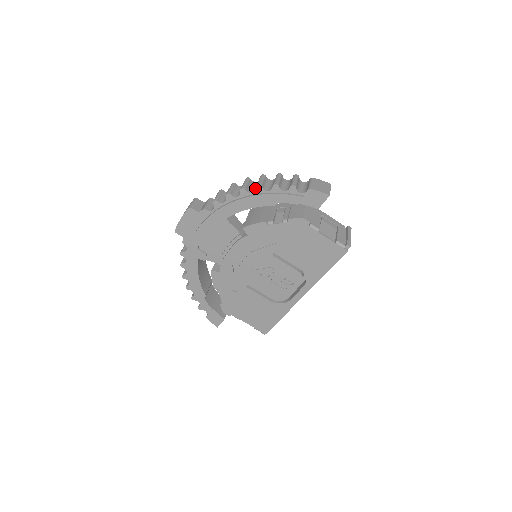
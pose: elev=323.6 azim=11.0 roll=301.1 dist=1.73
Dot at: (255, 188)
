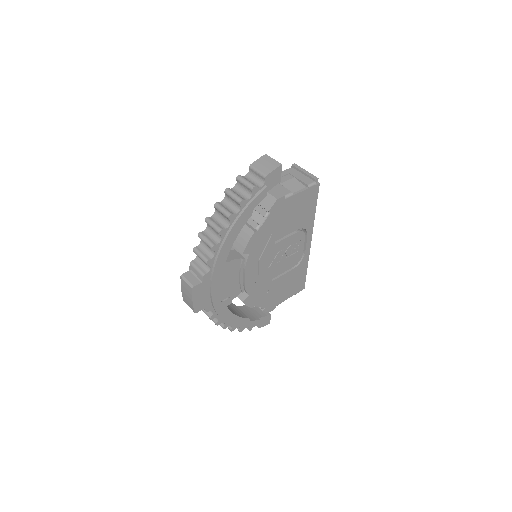
Dot at: (225, 220)
